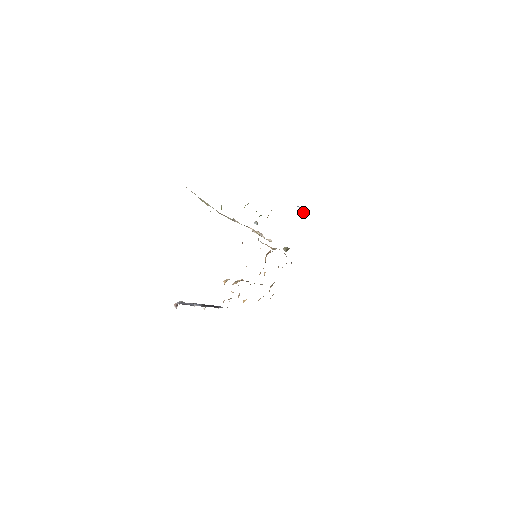
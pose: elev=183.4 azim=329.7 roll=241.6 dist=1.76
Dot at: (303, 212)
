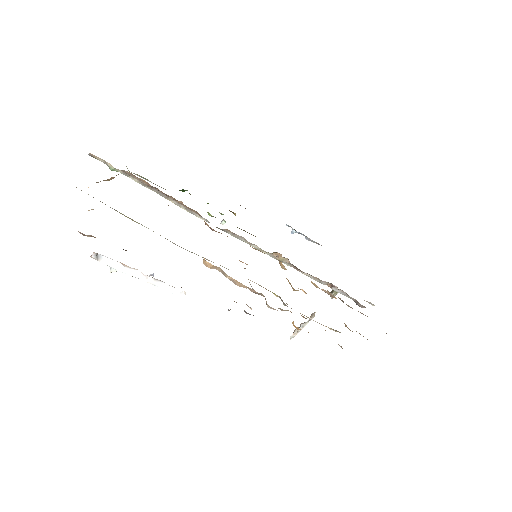
Dot at: (306, 238)
